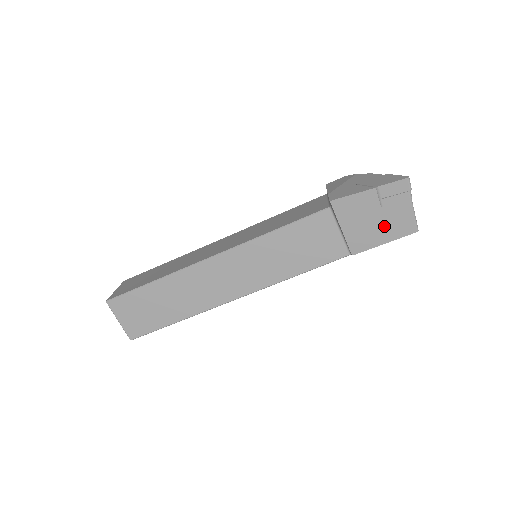
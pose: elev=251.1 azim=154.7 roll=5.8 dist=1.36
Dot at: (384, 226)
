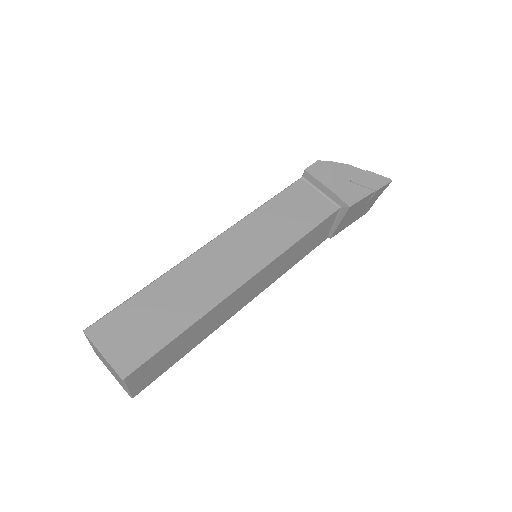
Dot at: (358, 214)
